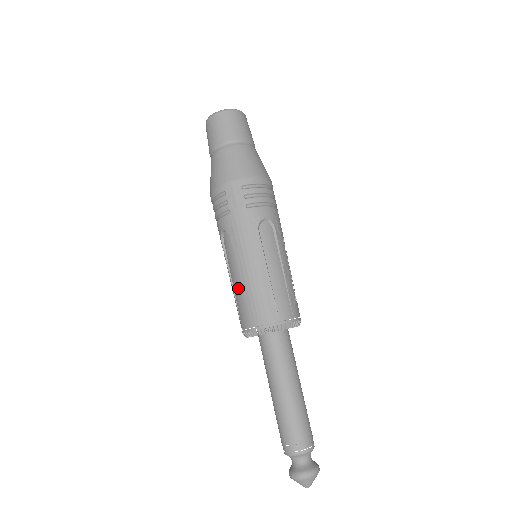
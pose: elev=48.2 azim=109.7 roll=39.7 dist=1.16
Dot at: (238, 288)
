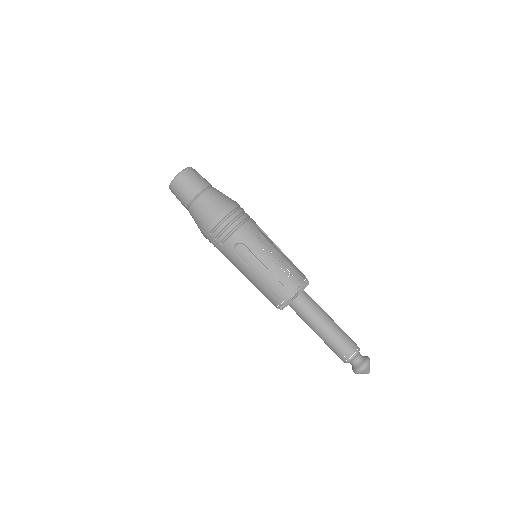
Dot at: occluded
